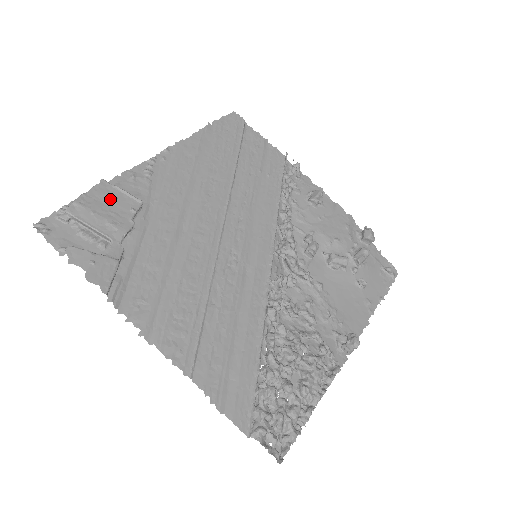
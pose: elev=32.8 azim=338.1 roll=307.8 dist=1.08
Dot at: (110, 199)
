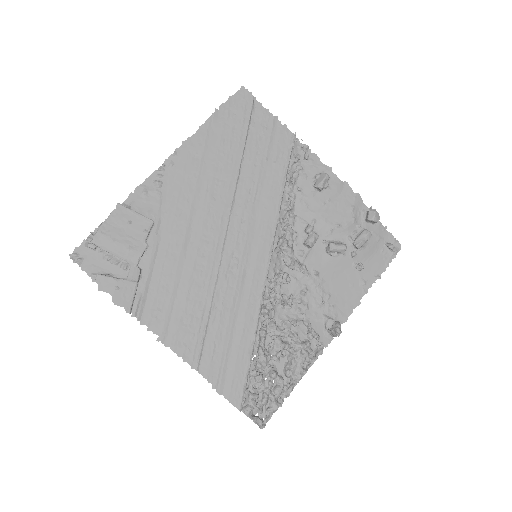
Dot at: (126, 223)
